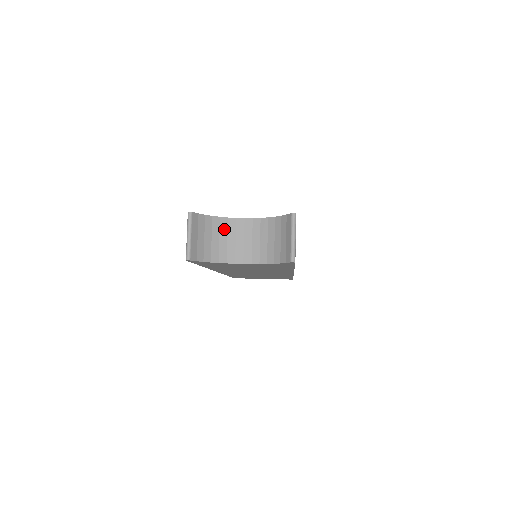
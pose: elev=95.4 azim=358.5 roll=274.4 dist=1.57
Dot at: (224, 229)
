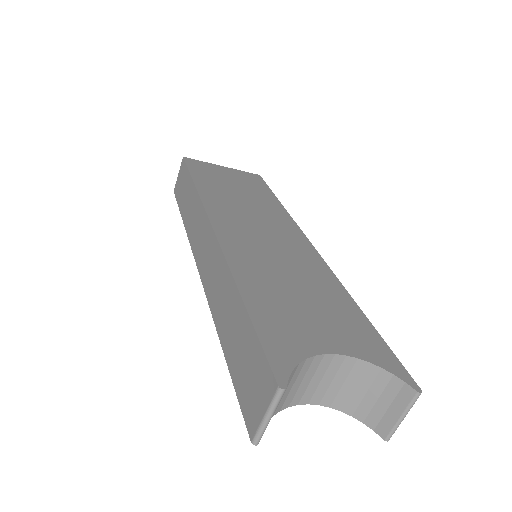
Dot at: (304, 371)
